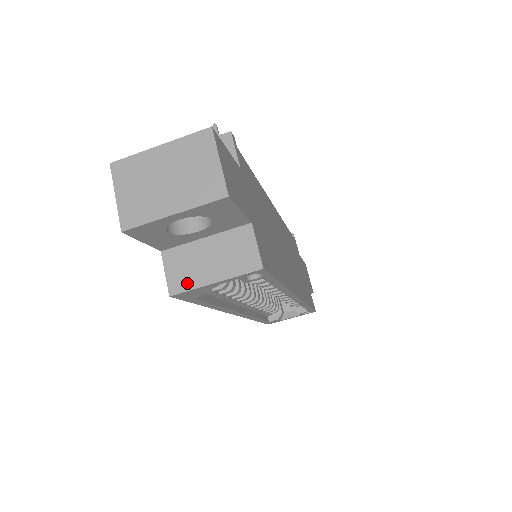
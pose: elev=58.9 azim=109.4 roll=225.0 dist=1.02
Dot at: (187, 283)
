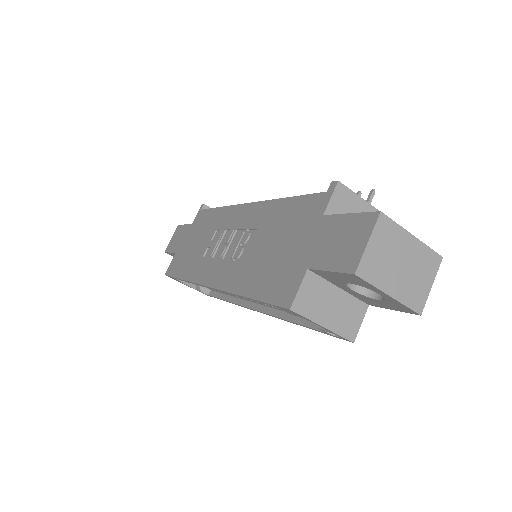
Dot at: (307, 310)
